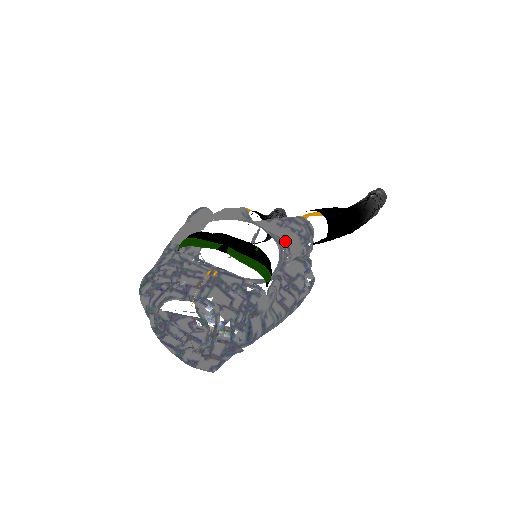
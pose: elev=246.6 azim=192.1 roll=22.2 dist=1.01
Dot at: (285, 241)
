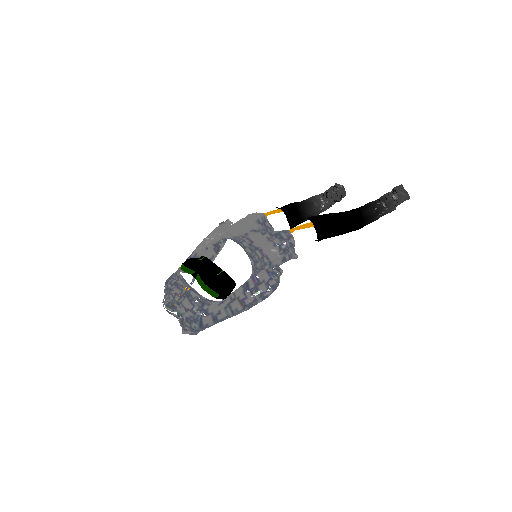
Dot at: (266, 253)
